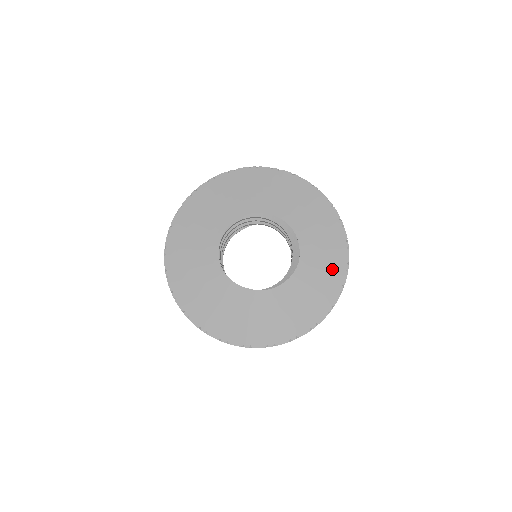
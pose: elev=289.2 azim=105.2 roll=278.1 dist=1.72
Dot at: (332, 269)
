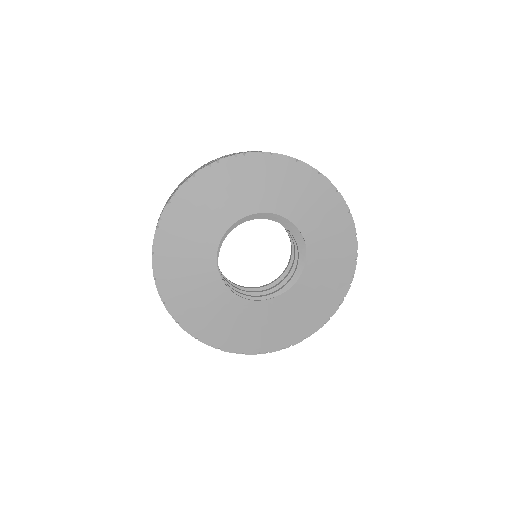
Dot at: (336, 222)
